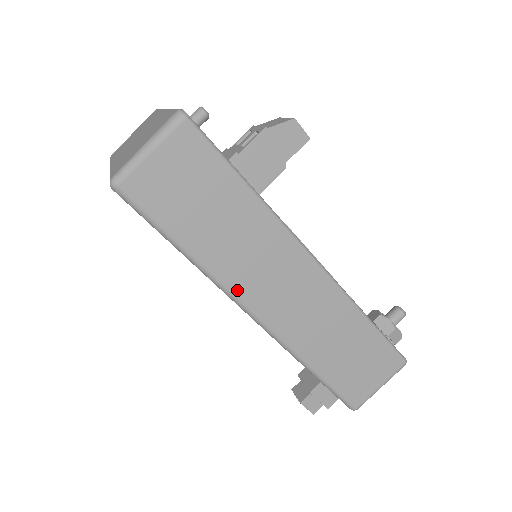
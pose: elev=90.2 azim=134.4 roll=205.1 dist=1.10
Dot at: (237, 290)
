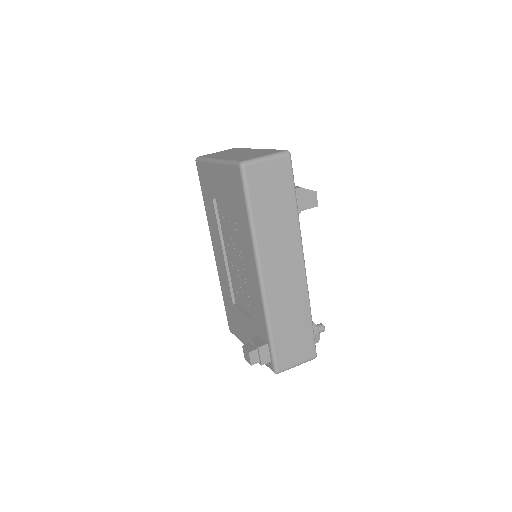
Dot at: (262, 255)
